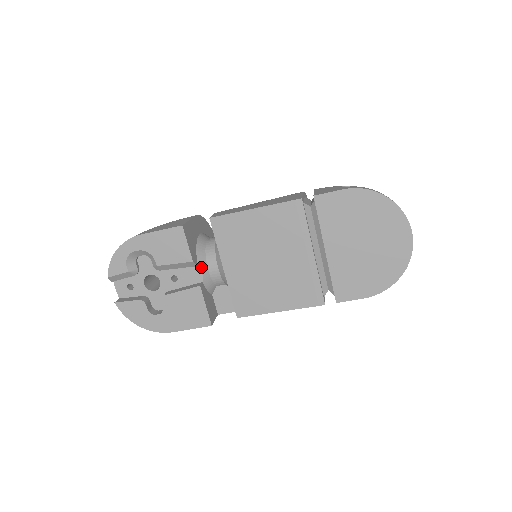
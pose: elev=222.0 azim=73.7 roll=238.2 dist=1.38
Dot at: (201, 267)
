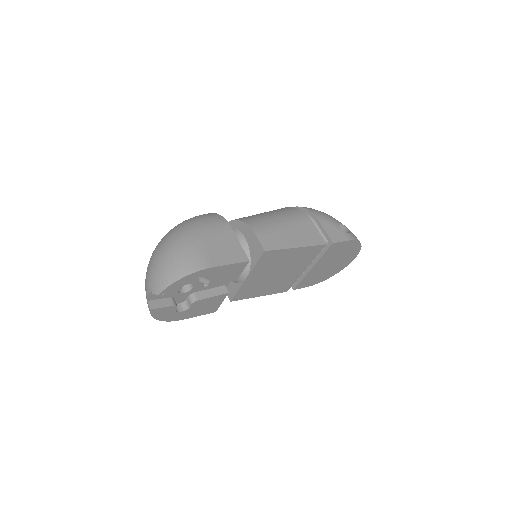
Dot at: occluded
